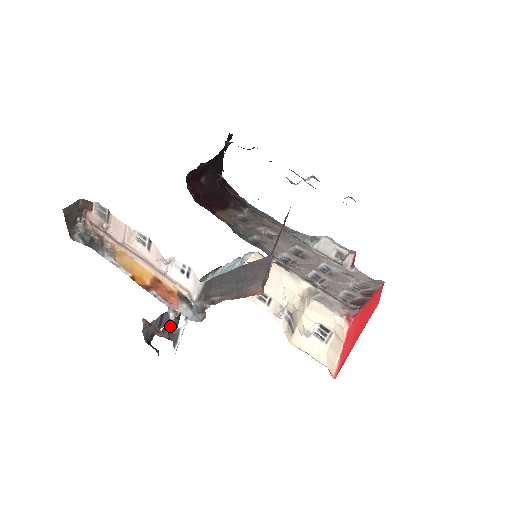
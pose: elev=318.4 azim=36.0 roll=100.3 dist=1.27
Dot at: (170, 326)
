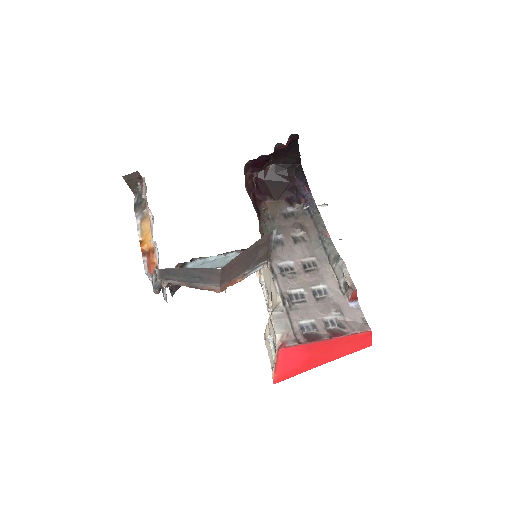
Dot at: occluded
